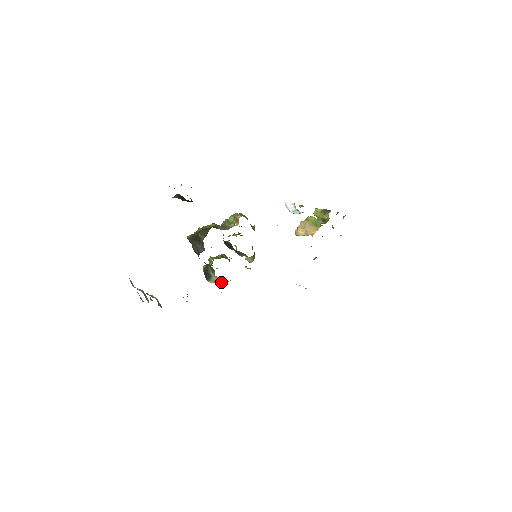
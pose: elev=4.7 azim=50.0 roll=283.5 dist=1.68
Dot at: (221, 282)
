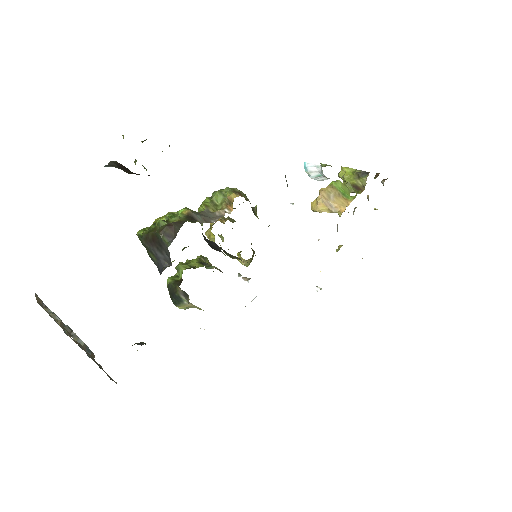
Dot at: (199, 309)
